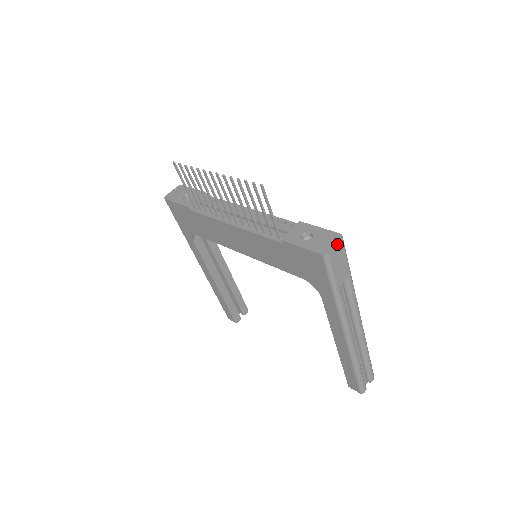
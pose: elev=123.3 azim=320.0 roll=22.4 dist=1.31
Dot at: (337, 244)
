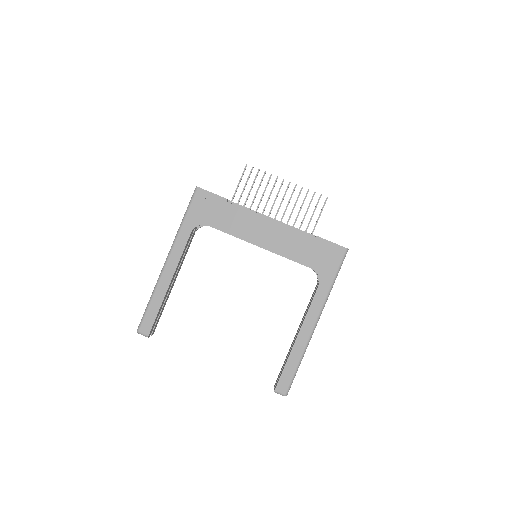
Dot at: occluded
